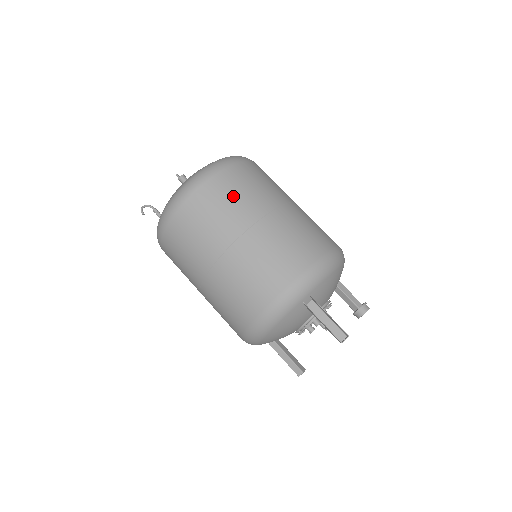
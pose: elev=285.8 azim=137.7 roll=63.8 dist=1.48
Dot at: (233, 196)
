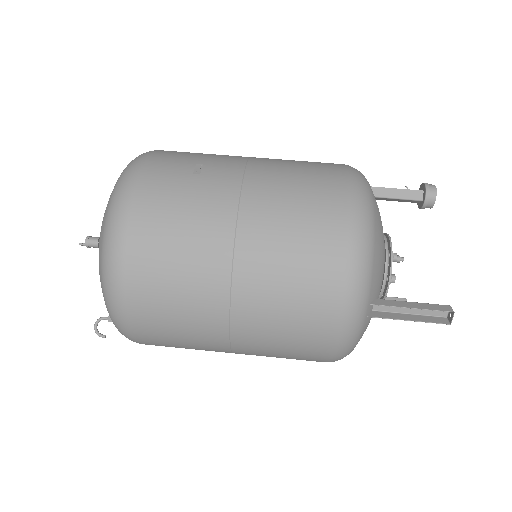
Dot at: (172, 280)
